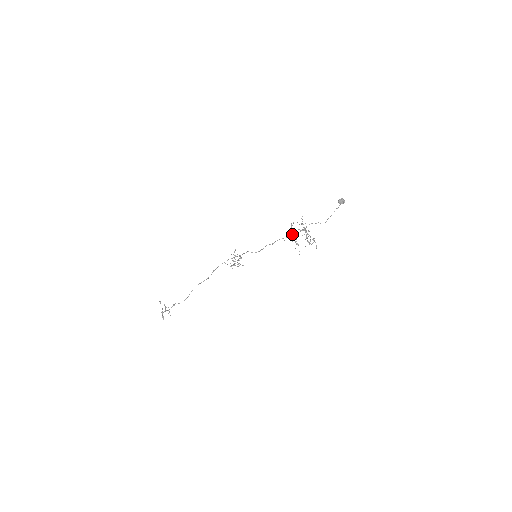
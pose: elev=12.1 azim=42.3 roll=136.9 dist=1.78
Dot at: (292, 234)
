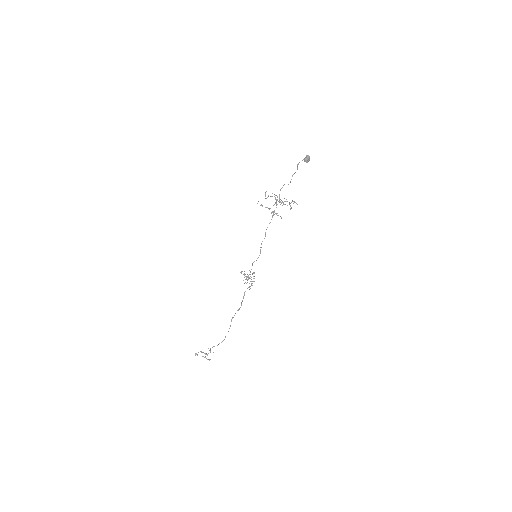
Dot at: (273, 214)
